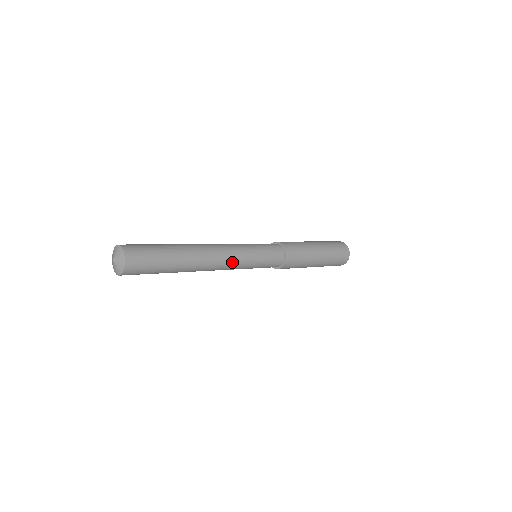
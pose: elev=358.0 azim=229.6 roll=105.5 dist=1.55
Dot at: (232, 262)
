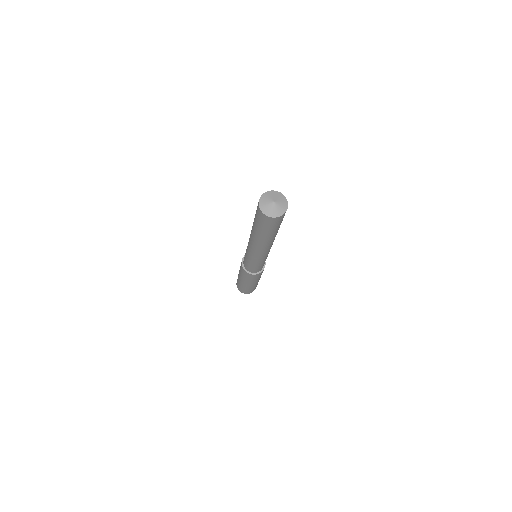
Dot at: occluded
